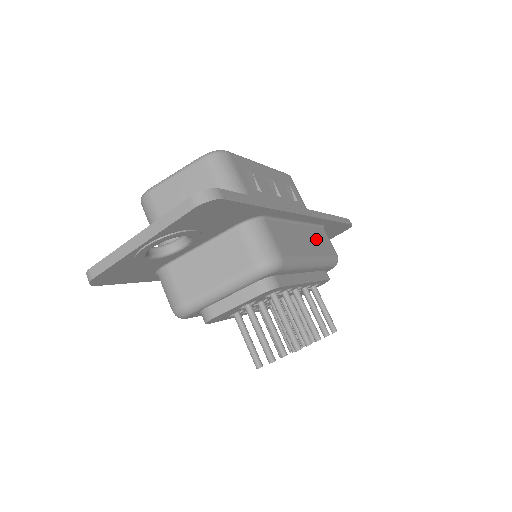
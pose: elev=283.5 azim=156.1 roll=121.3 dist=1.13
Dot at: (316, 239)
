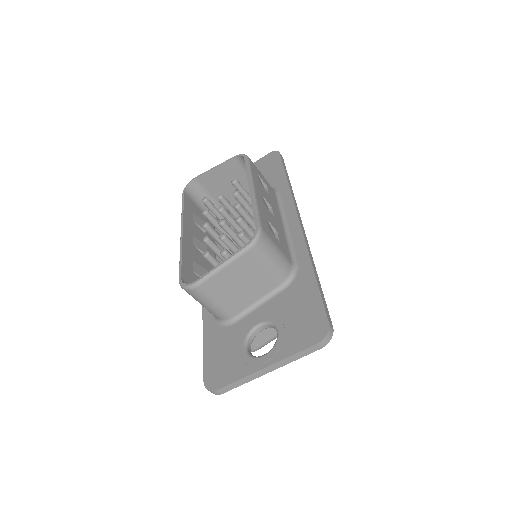
Dot at: occluded
